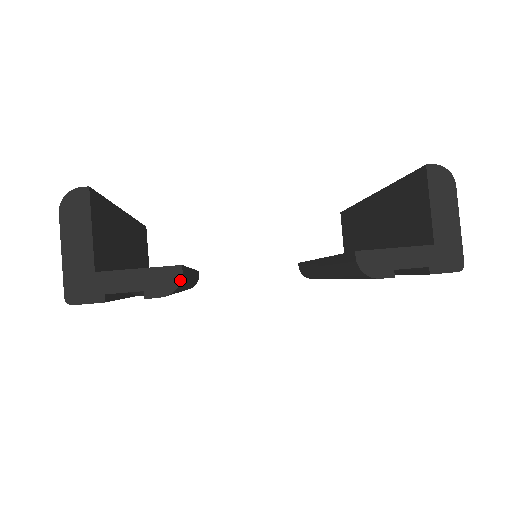
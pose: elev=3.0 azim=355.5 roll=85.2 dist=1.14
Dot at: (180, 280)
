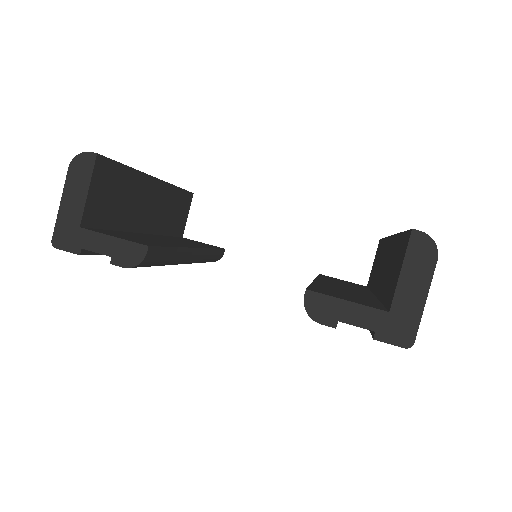
Dot at: (143, 258)
